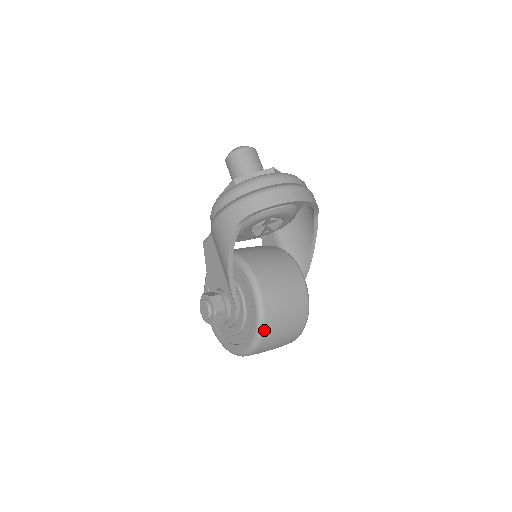
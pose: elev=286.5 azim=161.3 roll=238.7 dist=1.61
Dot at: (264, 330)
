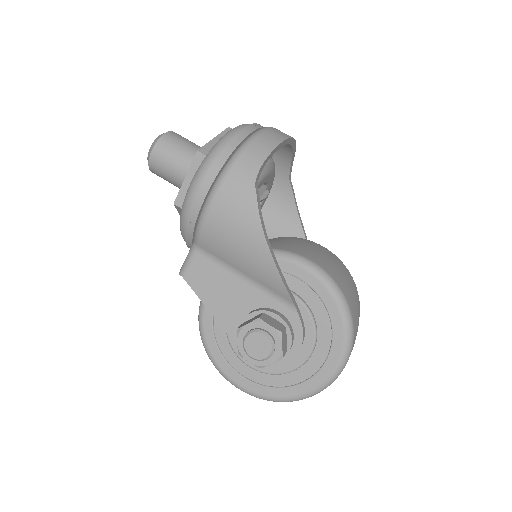
Dot at: (351, 314)
